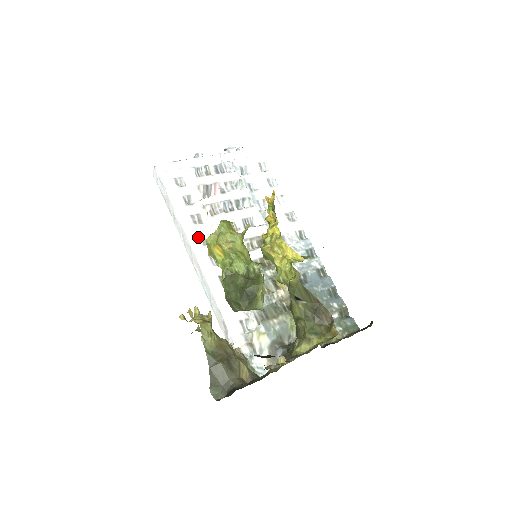
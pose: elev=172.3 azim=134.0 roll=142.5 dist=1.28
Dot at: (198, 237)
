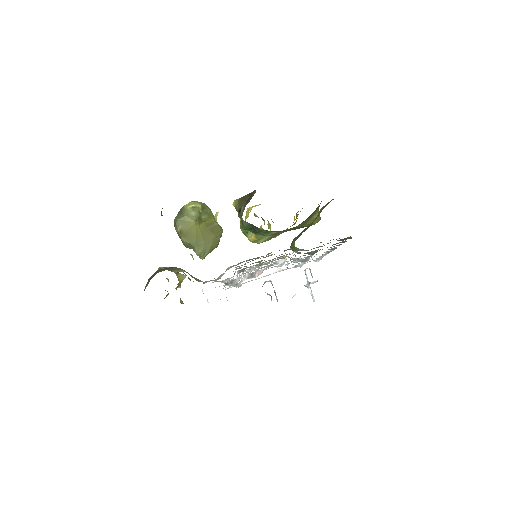
Dot at: (226, 285)
